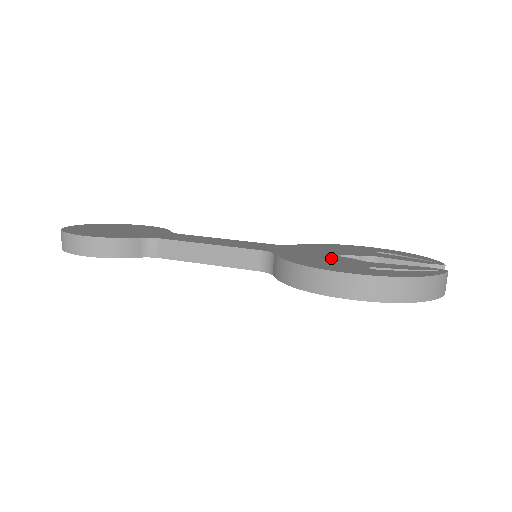
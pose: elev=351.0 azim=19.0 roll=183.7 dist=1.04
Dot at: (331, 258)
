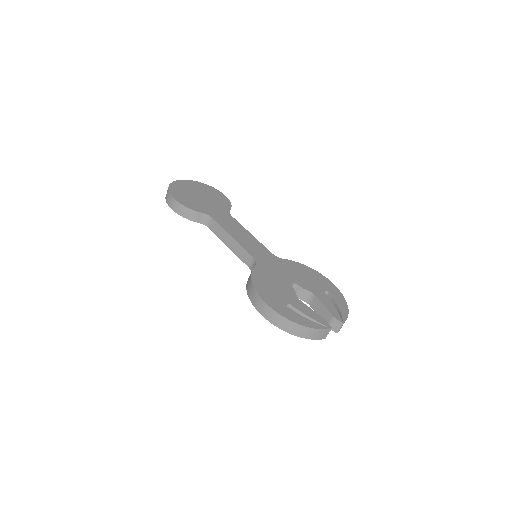
Dot at: (281, 284)
